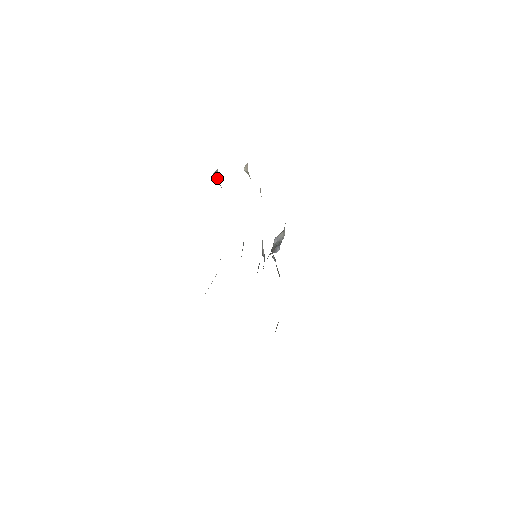
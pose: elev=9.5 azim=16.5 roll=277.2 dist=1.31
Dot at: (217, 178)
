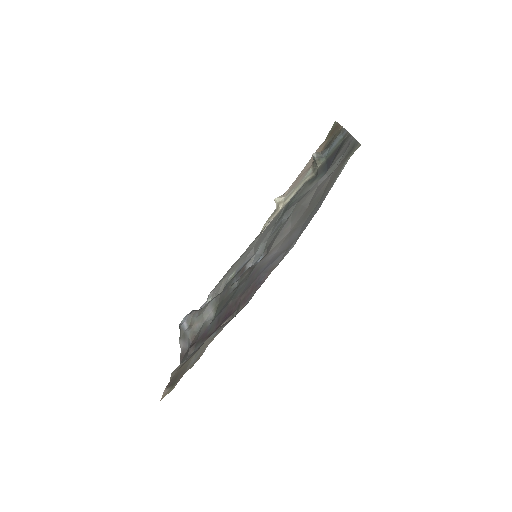
Dot at: (320, 154)
